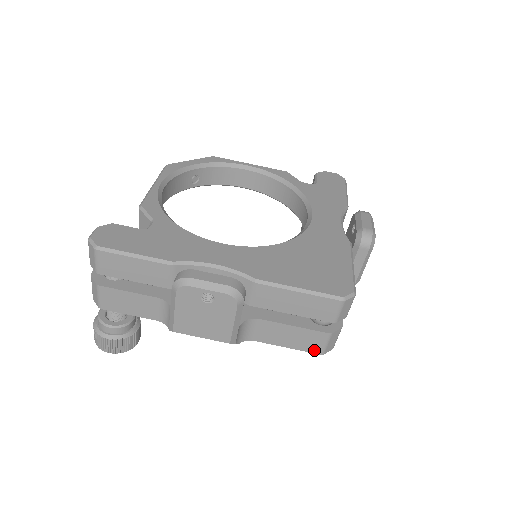
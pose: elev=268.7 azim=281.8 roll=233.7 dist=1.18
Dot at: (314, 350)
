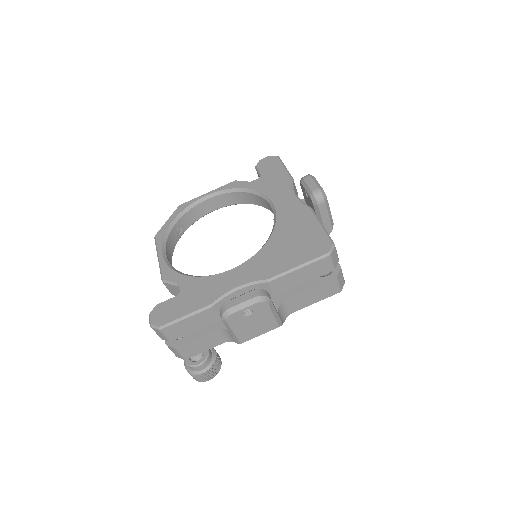
Dot at: (333, 293)
